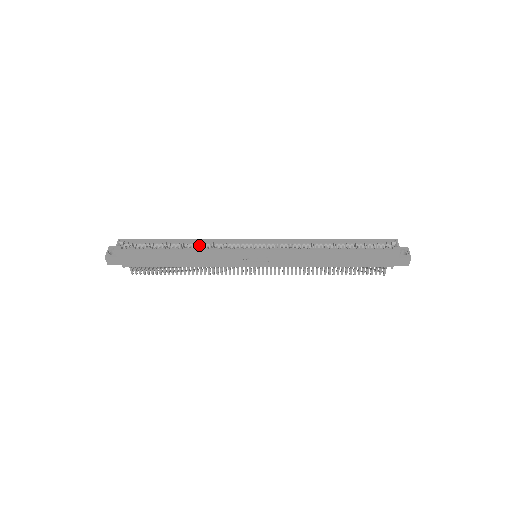
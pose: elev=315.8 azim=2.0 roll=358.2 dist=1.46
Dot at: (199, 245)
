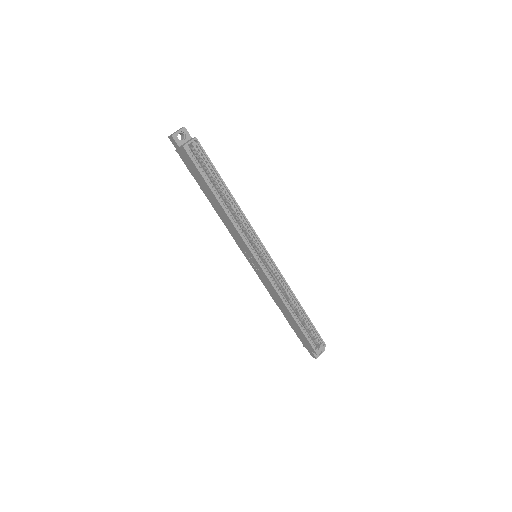
Dot at: (236, 213)
